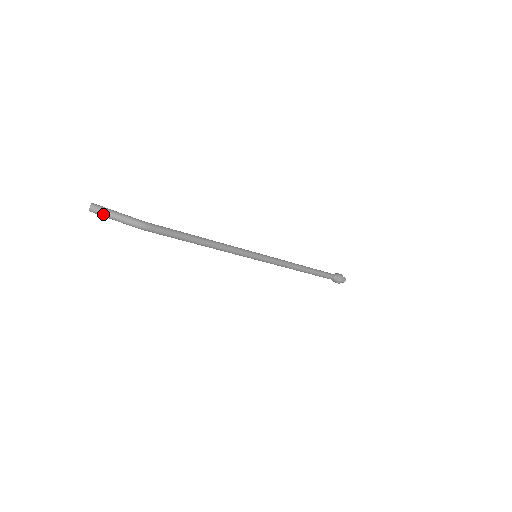
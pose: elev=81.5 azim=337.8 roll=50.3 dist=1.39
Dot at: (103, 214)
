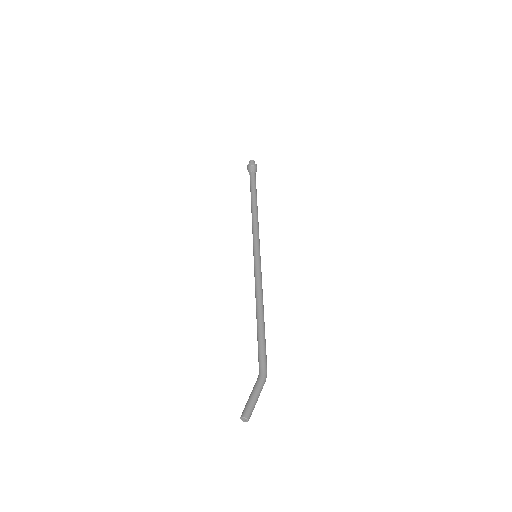
Dot at: (252, 410)
